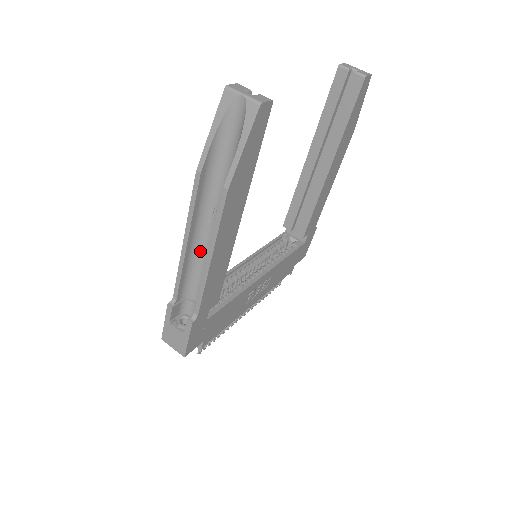
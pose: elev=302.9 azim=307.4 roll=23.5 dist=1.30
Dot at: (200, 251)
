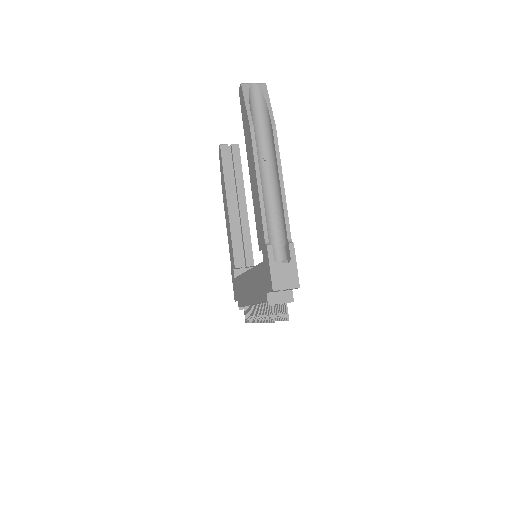
Dot at: (264, 197)
